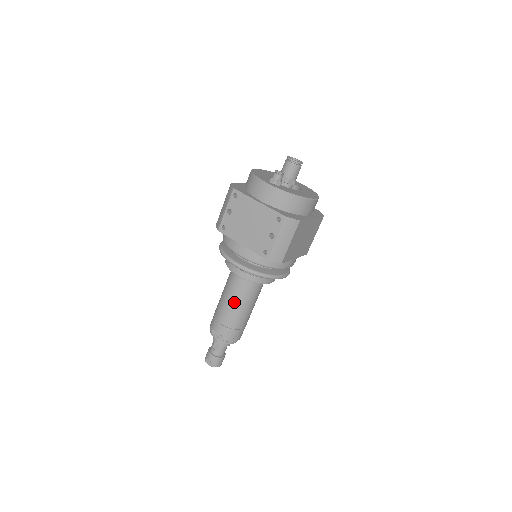
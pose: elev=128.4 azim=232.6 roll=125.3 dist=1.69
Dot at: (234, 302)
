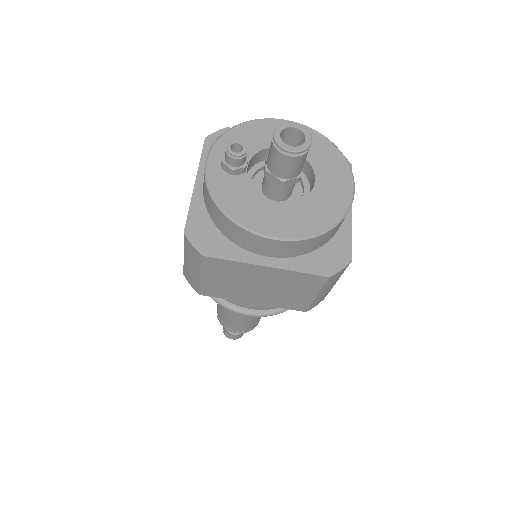
Dot at: occluded
